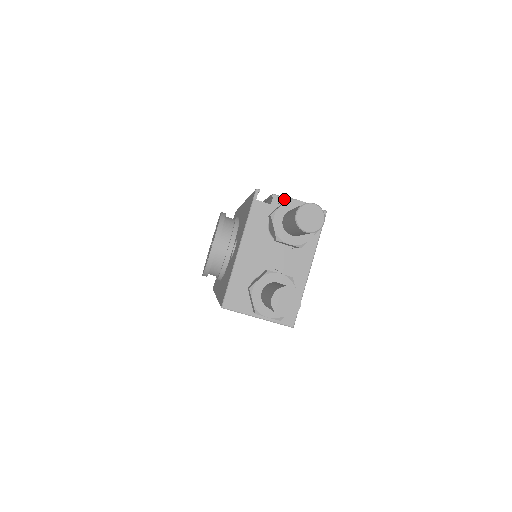
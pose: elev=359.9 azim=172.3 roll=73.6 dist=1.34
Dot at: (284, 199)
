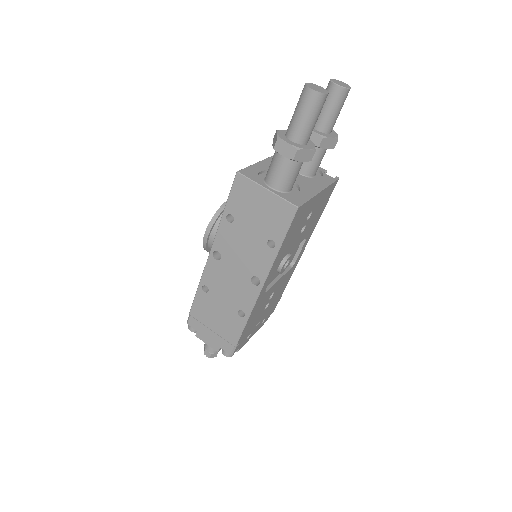
Dot at: occluded
